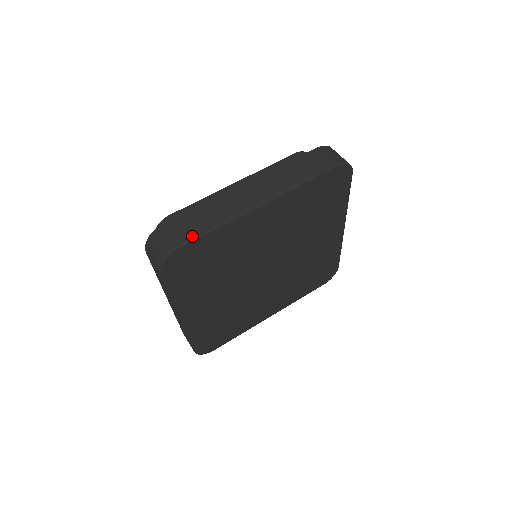
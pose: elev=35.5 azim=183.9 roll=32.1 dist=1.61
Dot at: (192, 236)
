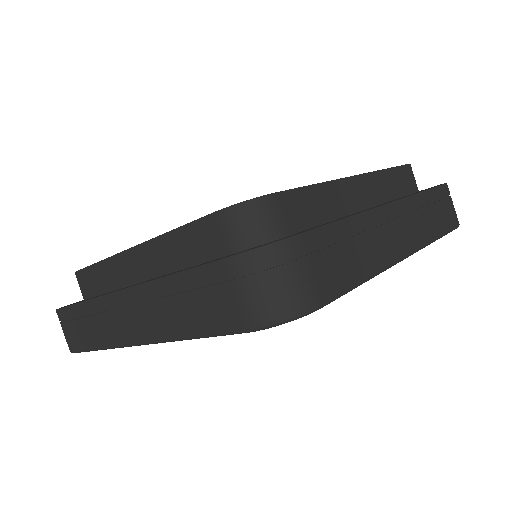
Dot at: (80, 347)
